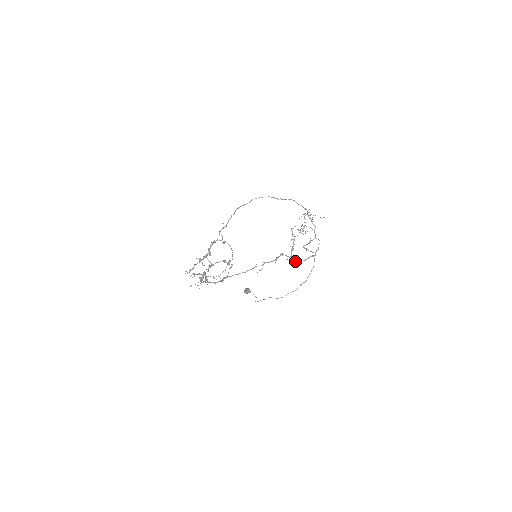
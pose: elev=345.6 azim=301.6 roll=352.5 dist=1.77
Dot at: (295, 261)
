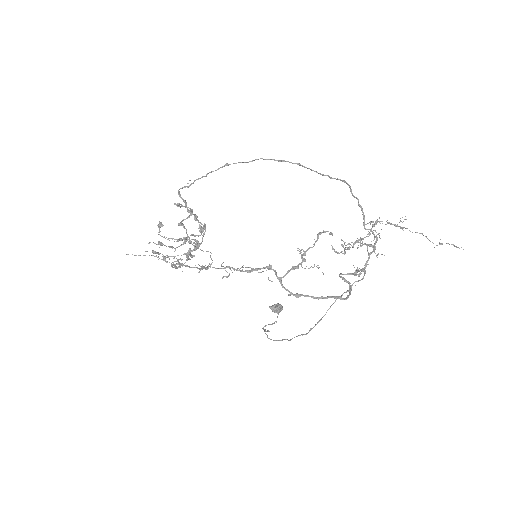
Dot at: (286, 289)
